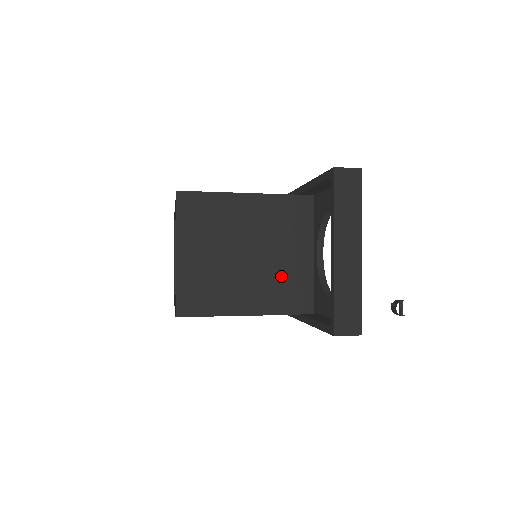
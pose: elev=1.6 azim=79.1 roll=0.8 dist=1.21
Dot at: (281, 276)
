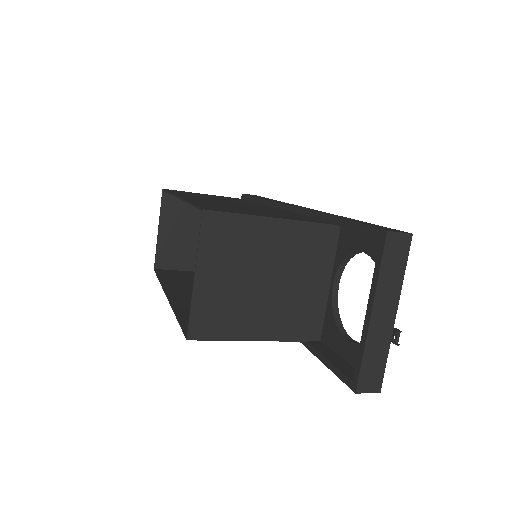
Dot at: (295, 304)
